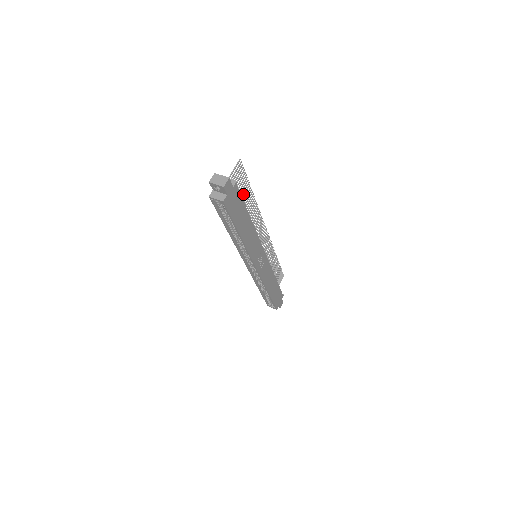
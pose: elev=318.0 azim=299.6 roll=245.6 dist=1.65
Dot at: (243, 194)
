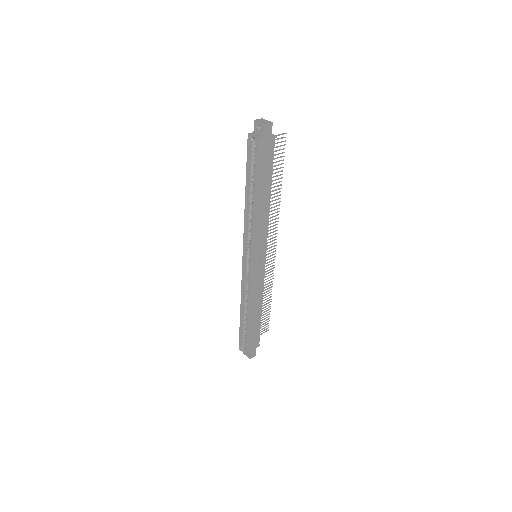
Dot at: occluded
